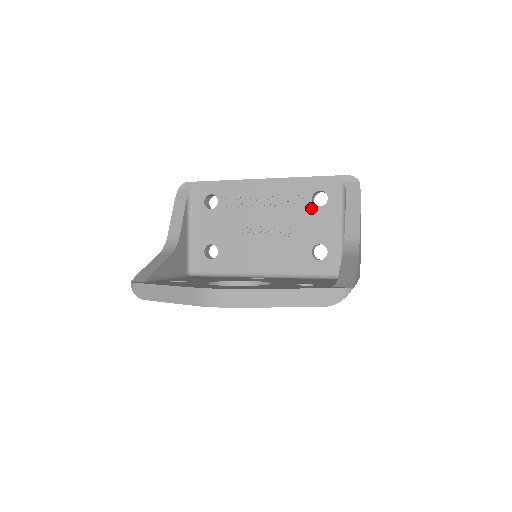
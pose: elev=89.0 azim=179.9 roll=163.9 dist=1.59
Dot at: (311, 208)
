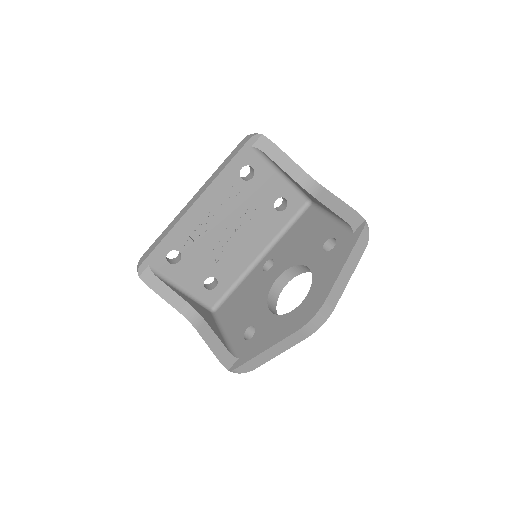
Dot at: (248, 185)
